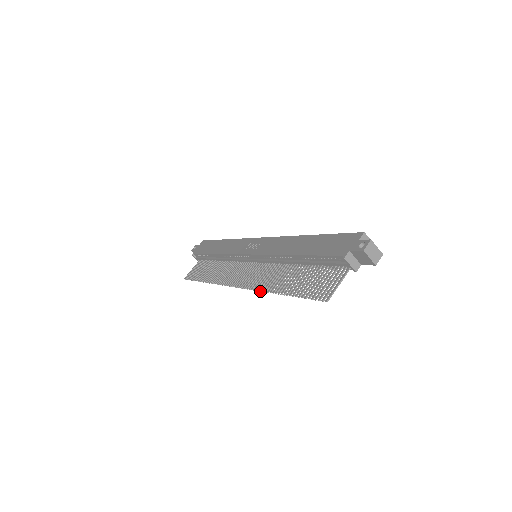
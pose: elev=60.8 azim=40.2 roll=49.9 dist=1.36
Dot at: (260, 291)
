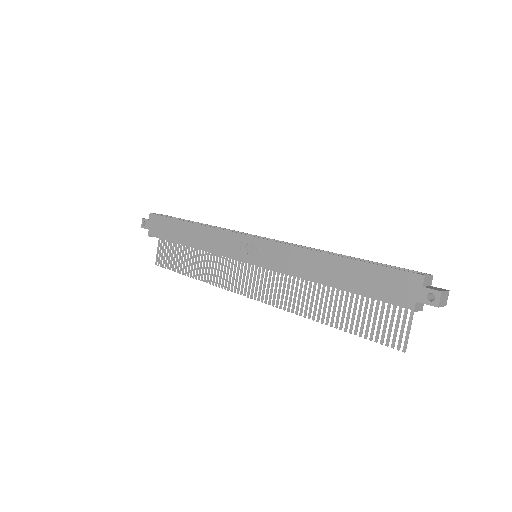
Dot at: occluded
